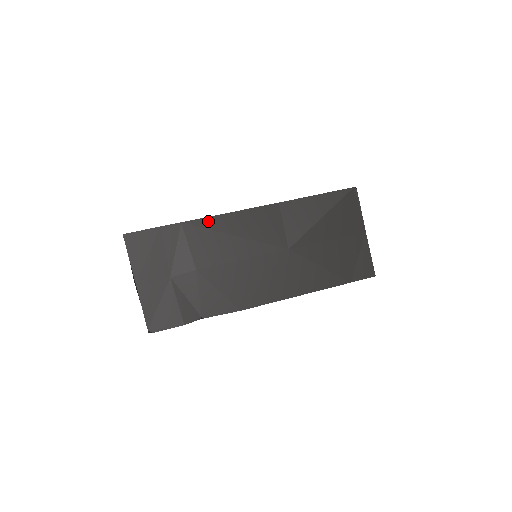
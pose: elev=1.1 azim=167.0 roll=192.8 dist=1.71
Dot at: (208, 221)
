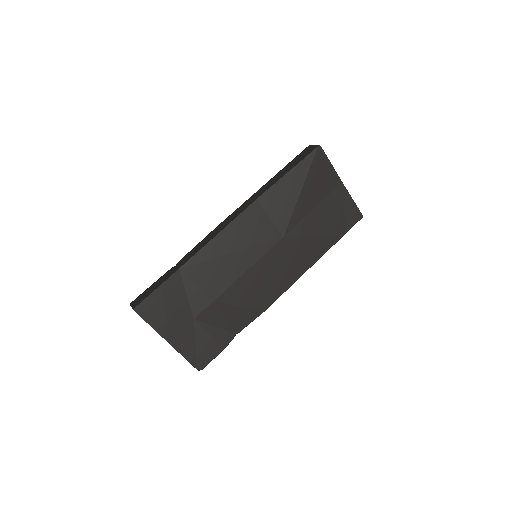
Dot at: (202, 253)
